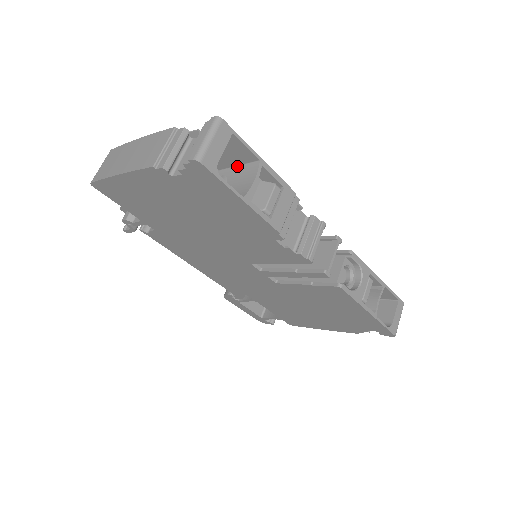
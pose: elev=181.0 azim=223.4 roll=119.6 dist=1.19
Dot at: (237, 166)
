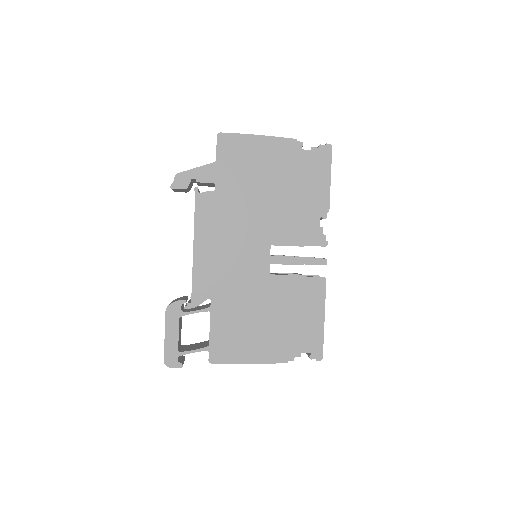
Dot at: occluded
